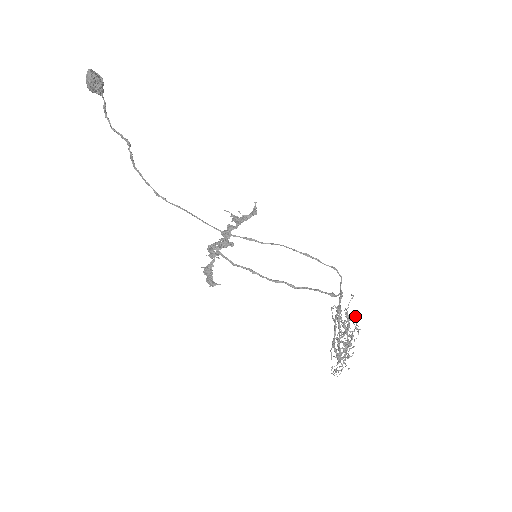
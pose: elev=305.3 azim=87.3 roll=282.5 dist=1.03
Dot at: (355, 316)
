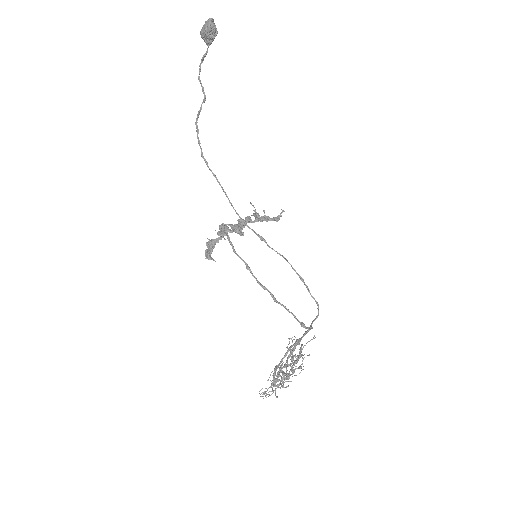
Dot at: (307, 355)
